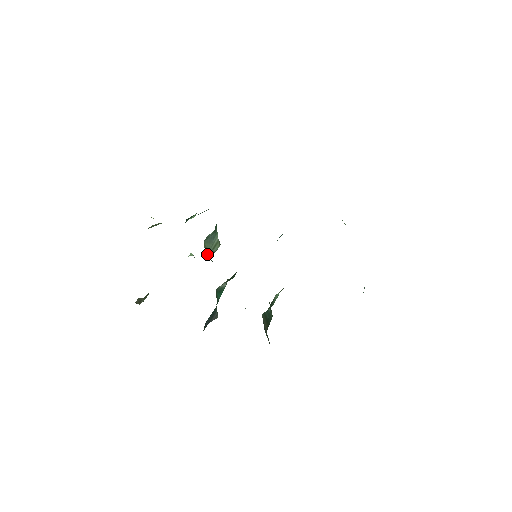
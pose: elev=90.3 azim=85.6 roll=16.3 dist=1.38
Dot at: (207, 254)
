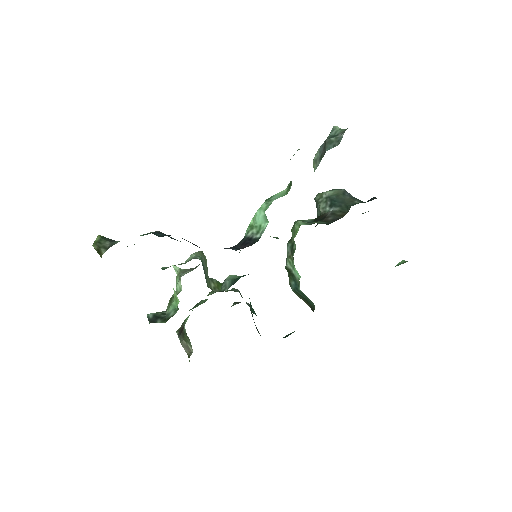
Dot at: (212, 284)
